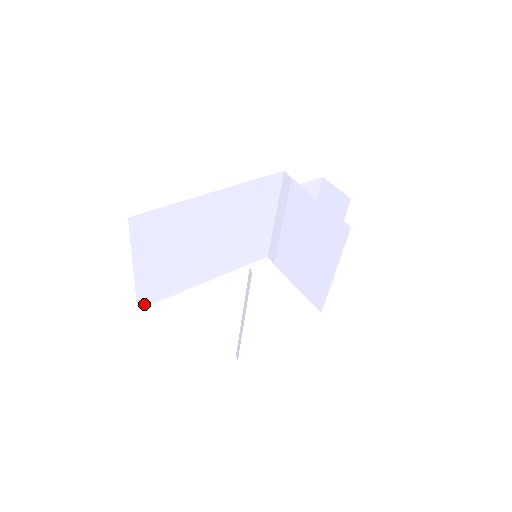
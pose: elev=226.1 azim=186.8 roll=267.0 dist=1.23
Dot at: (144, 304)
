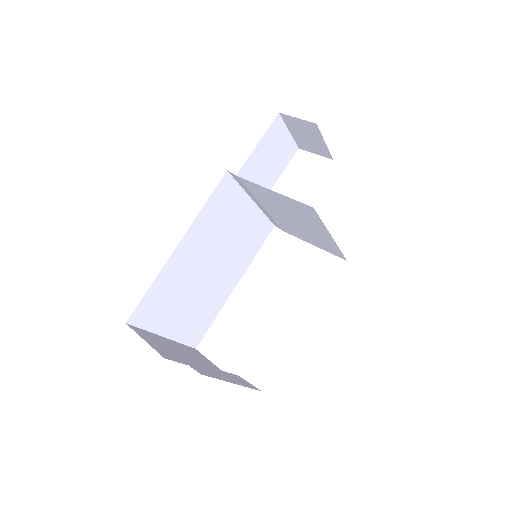
Dot at: (197, 342)
